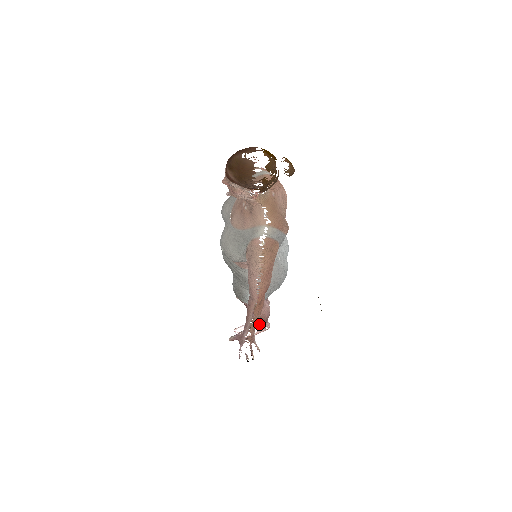
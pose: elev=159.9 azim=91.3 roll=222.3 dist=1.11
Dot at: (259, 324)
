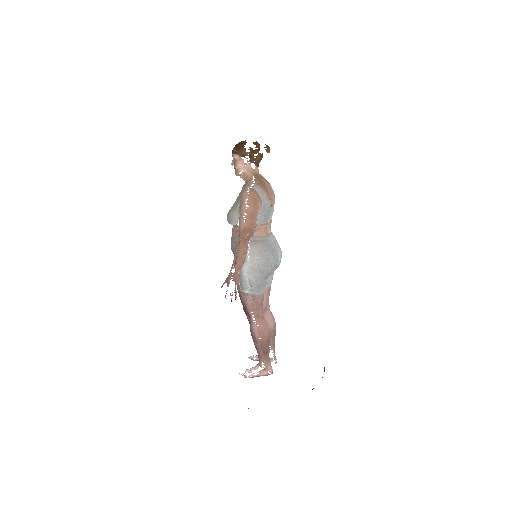
Dot at: (261, 359)
